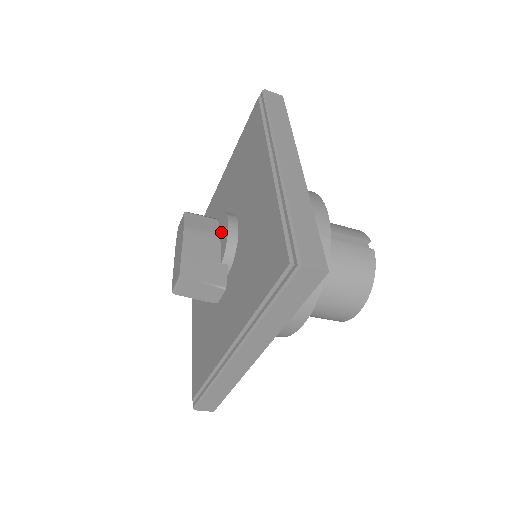
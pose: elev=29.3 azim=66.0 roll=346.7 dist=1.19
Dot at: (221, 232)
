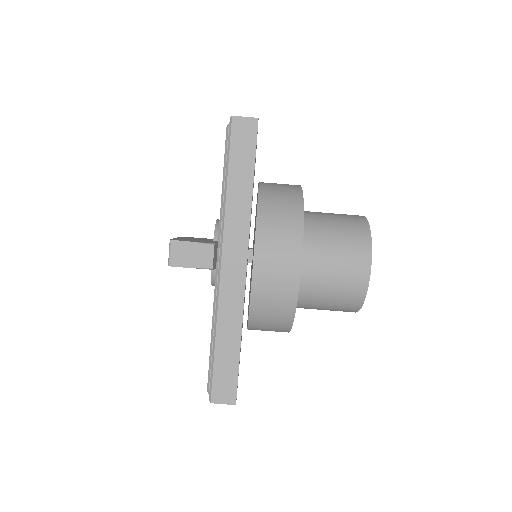
Dot at: occluded
